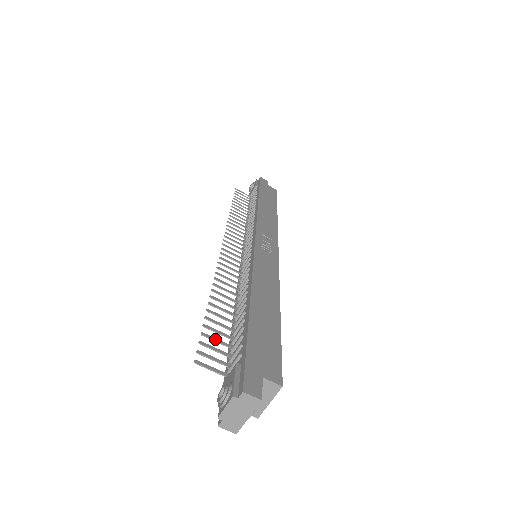
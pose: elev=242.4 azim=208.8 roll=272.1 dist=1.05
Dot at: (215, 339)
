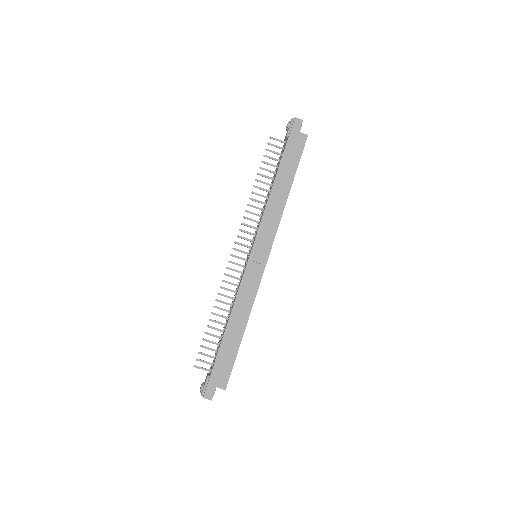
Dot at: (207, 348)
